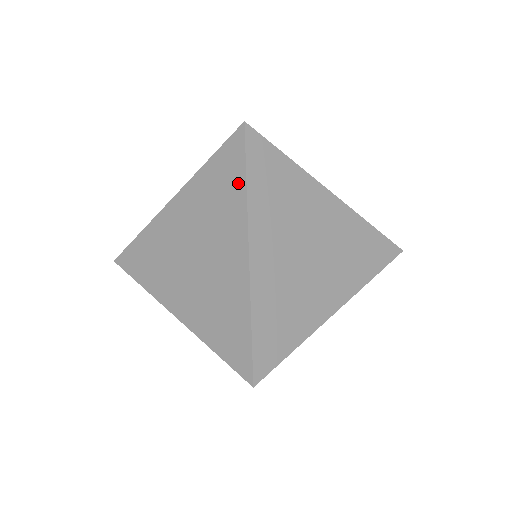
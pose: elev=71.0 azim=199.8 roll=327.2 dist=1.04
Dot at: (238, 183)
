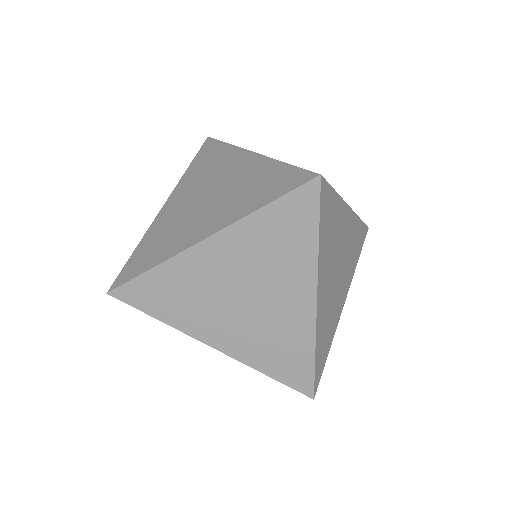
Dot at: (308, 236)
